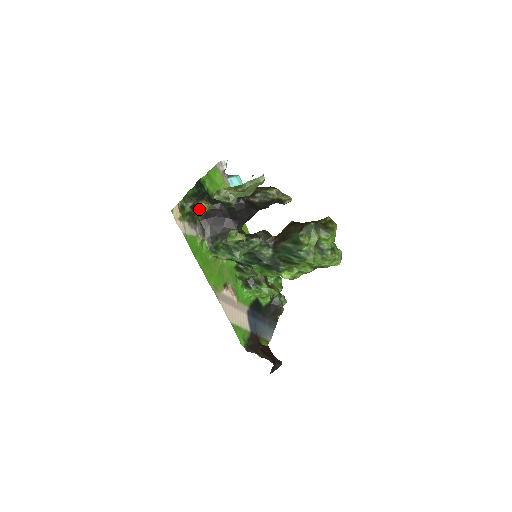
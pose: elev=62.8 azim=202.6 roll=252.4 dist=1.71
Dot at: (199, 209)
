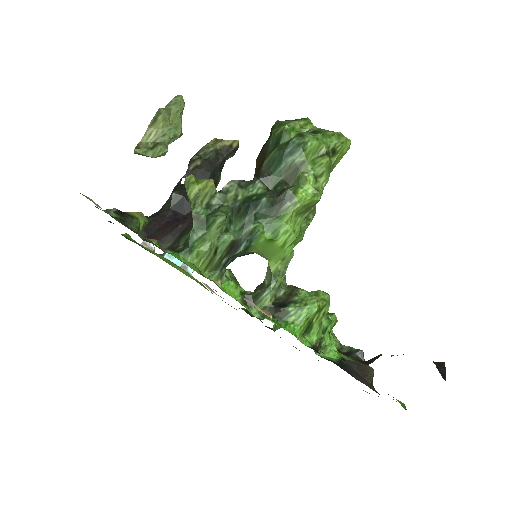
Dot at: (130, 216)
